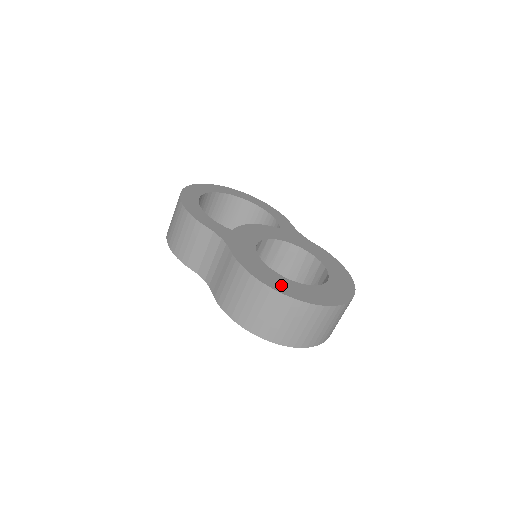
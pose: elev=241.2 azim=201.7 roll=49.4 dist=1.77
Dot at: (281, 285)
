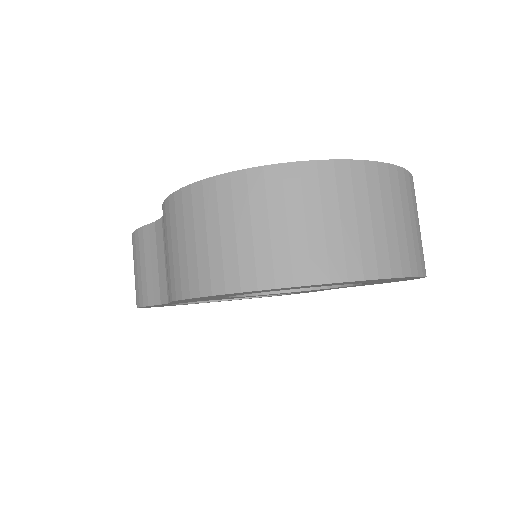
Dot at: occluded
